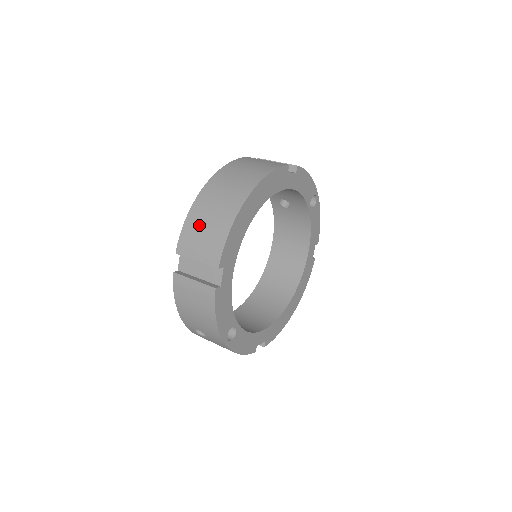
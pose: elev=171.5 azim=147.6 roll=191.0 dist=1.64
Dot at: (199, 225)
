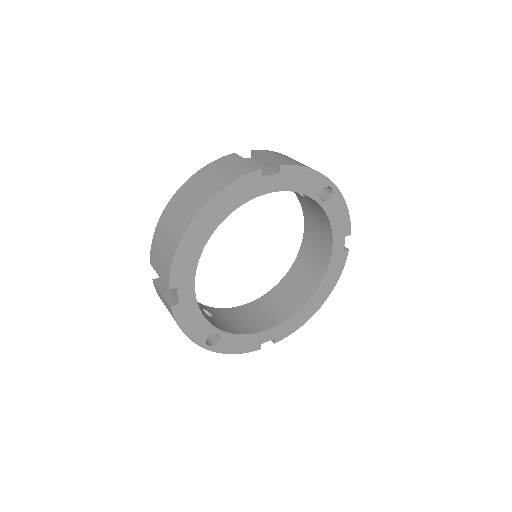
Dot at: (160, 242)
